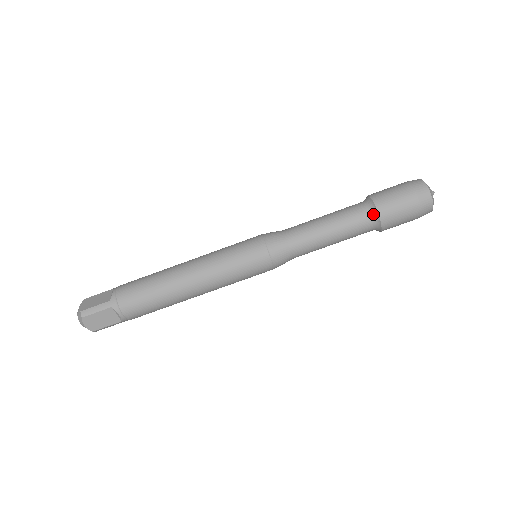
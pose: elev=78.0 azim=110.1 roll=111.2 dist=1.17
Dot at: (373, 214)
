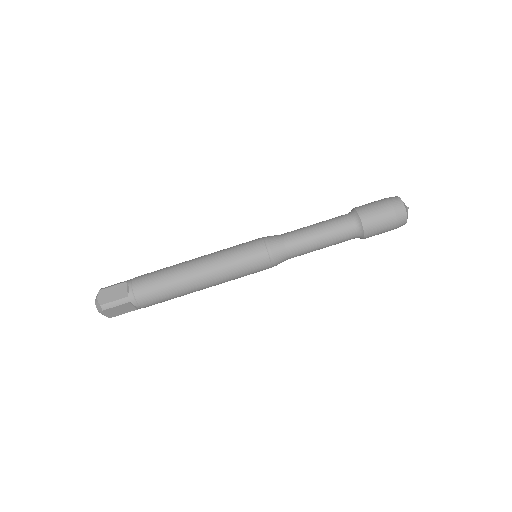
Dot at: (352, 212)
